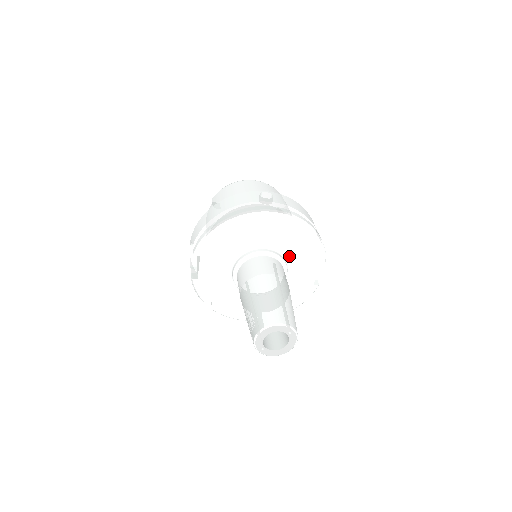
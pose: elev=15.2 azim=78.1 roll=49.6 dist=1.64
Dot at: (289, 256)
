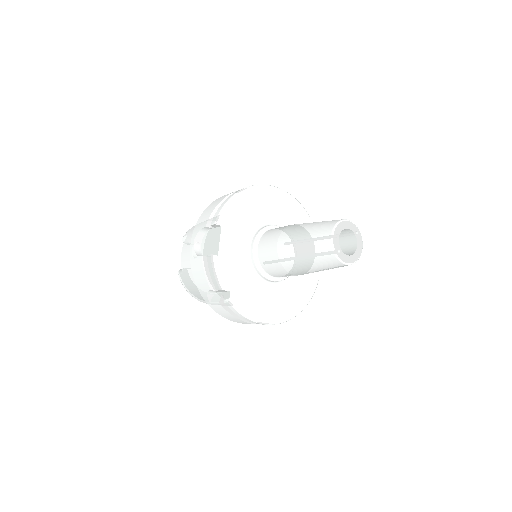
Dot at: occluded
